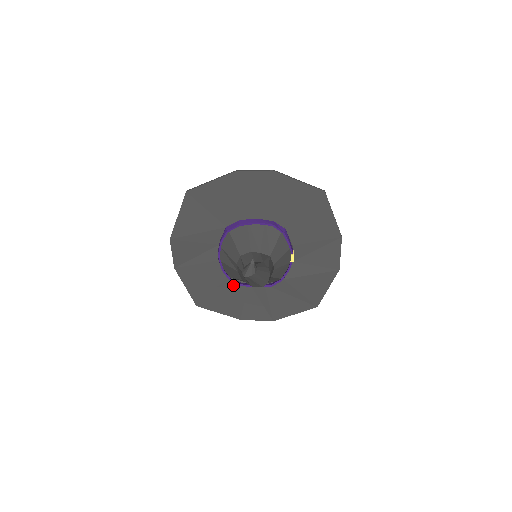
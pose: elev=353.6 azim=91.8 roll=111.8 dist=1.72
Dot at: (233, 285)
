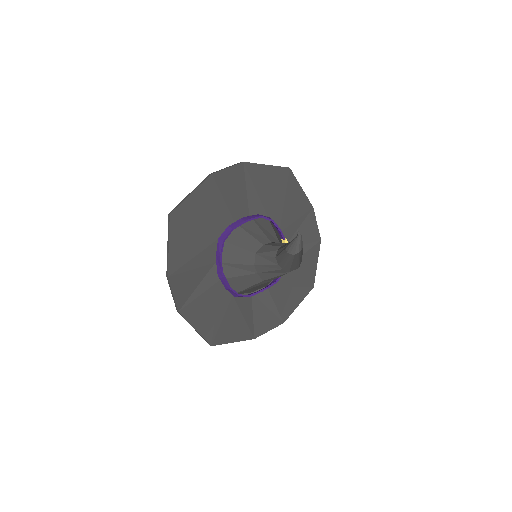
Dot at: (239, 302)
